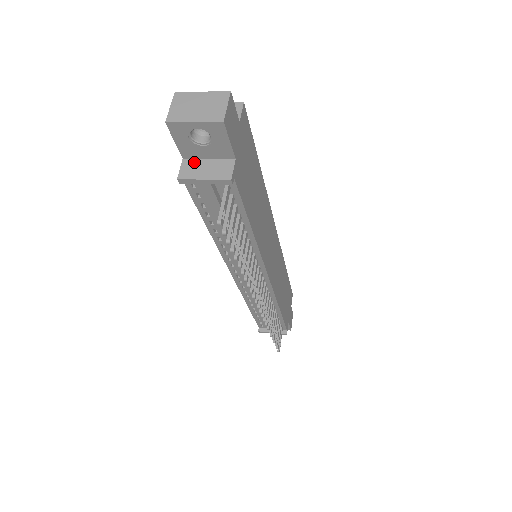
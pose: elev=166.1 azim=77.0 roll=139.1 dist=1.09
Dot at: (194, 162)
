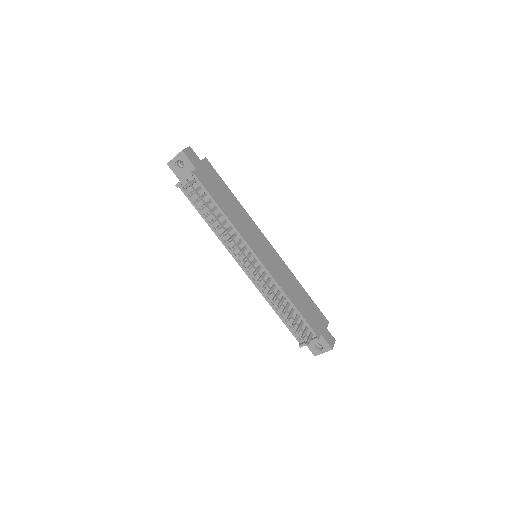
Dot at: occluded
